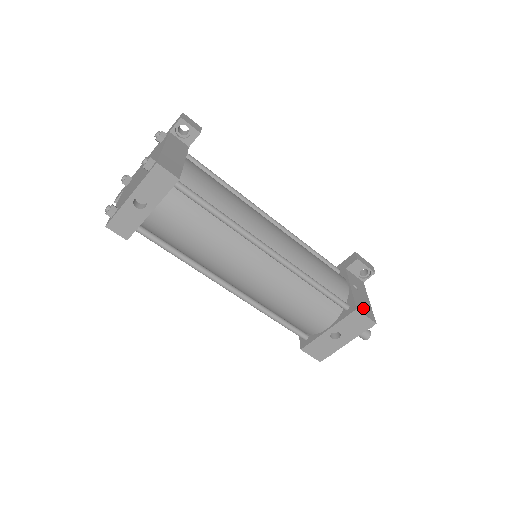
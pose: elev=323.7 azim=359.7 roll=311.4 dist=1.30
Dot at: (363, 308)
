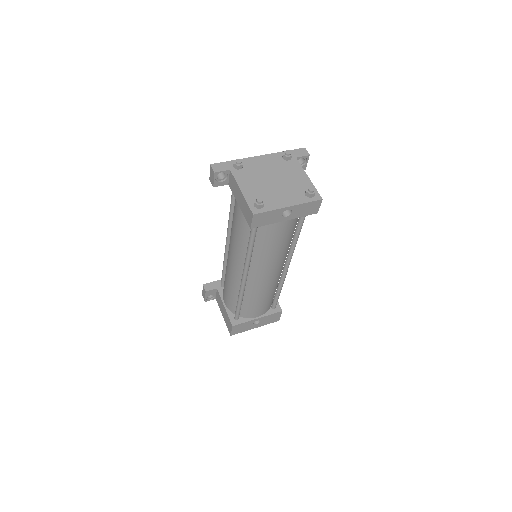
Dot at: occluded
